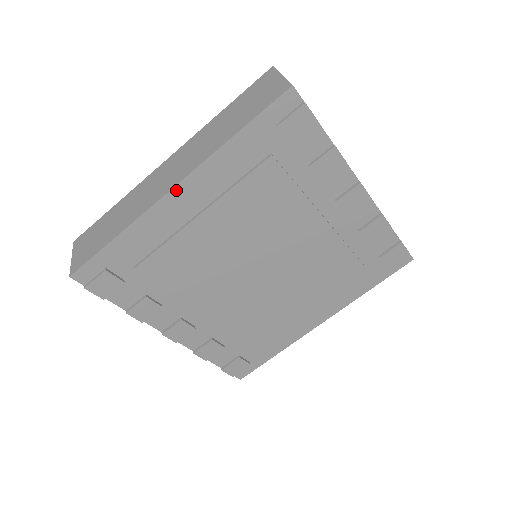
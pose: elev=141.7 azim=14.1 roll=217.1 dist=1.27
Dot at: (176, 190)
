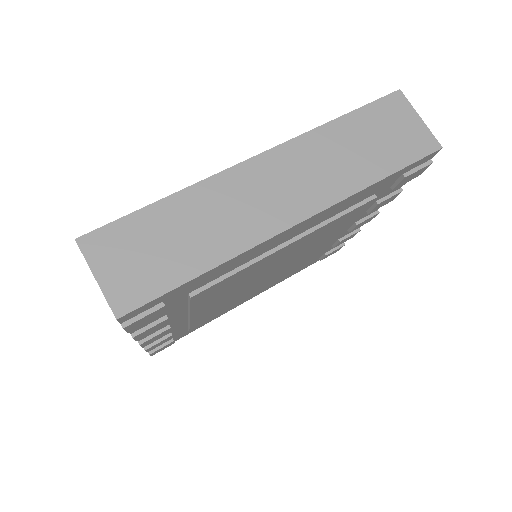
Dot at: (299, 224)
